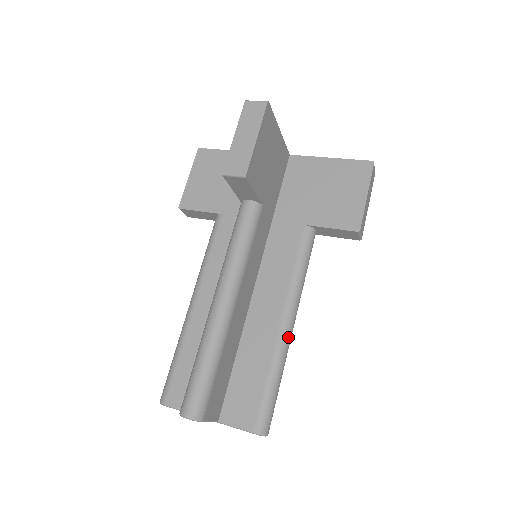
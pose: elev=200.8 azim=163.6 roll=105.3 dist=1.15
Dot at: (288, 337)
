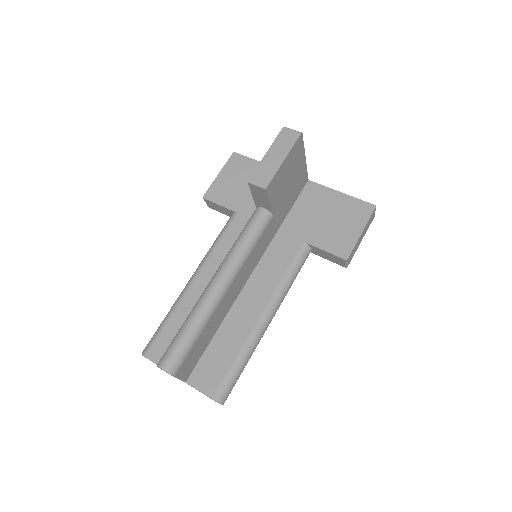
Dot at: (263, 330)
